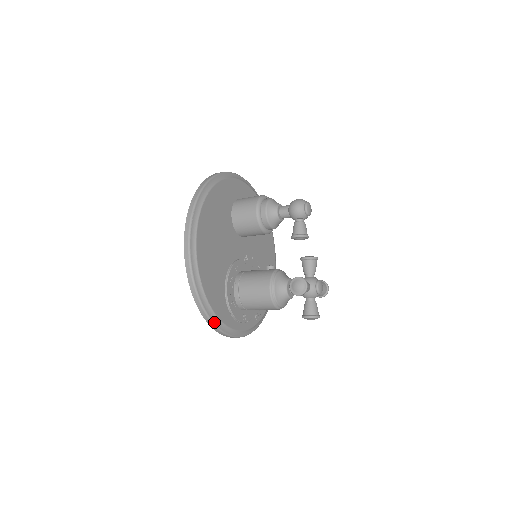
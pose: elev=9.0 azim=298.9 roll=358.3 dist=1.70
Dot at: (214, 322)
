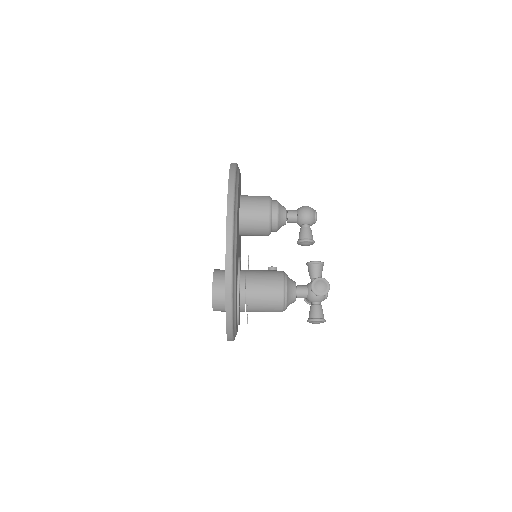
Dot at: (233, 317)
